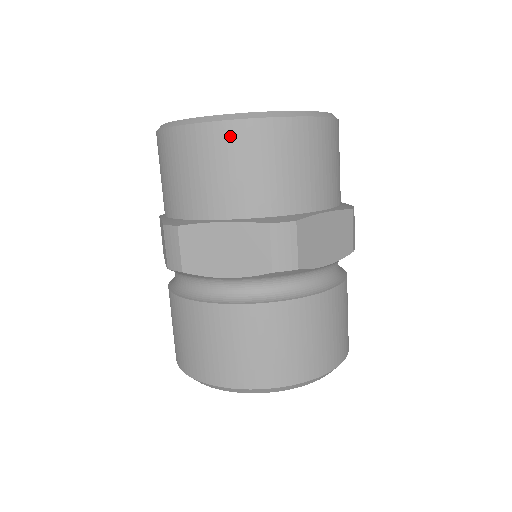
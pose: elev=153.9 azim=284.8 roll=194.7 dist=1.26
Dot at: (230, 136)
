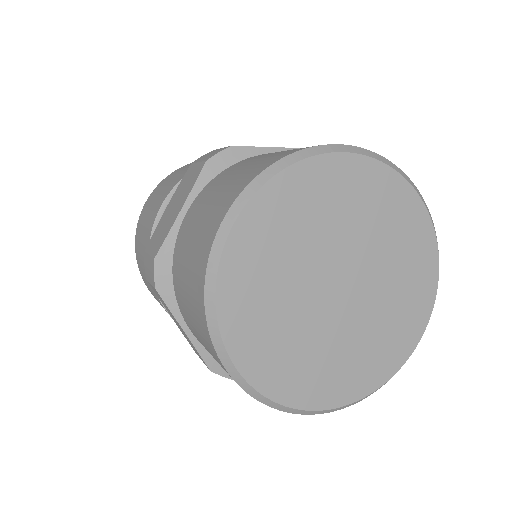
Dot at: occluded
